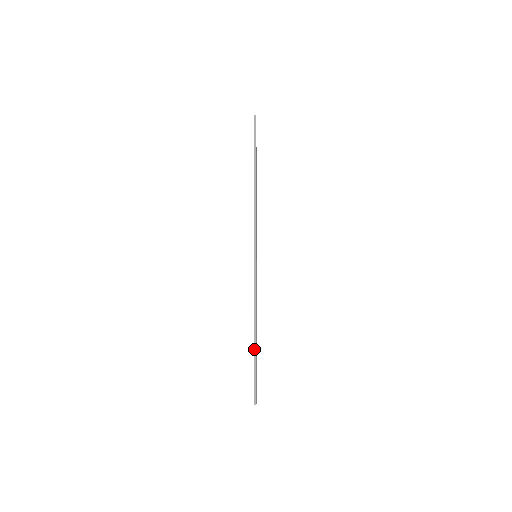
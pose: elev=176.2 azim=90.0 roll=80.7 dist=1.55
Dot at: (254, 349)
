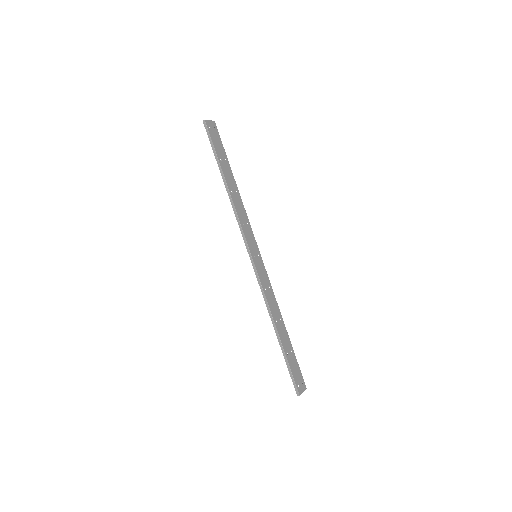
Dot at: (280, 346)
